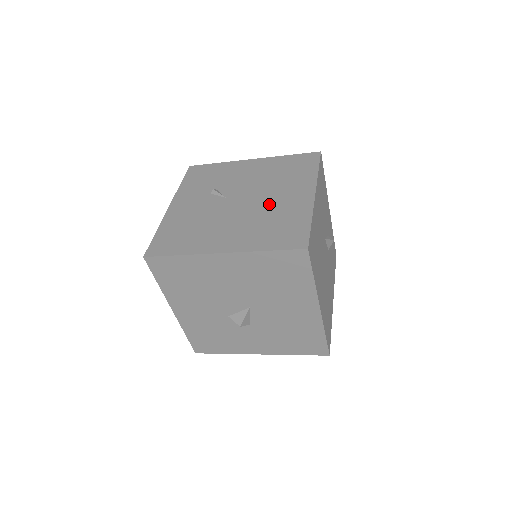
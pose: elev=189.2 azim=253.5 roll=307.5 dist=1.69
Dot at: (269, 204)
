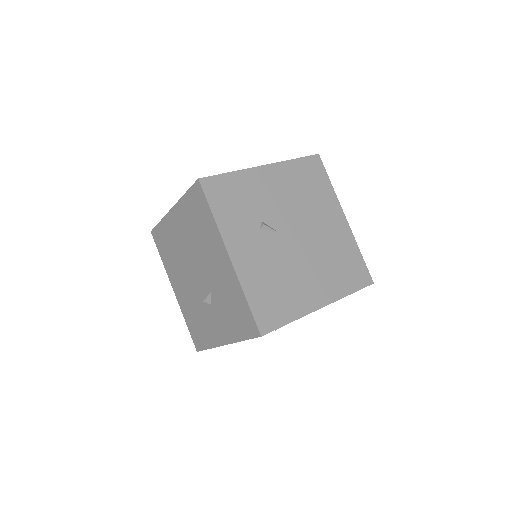
Dot at: (322, 237)
